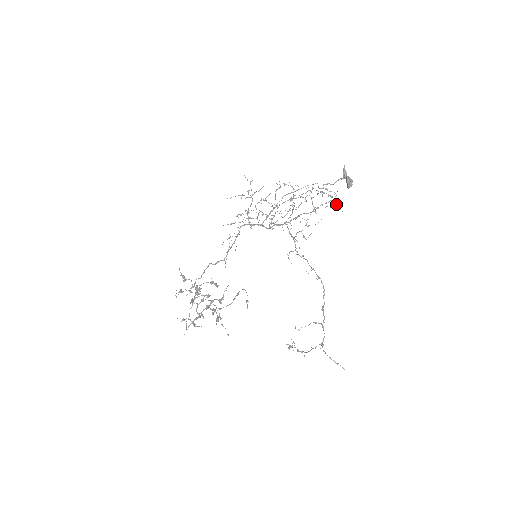
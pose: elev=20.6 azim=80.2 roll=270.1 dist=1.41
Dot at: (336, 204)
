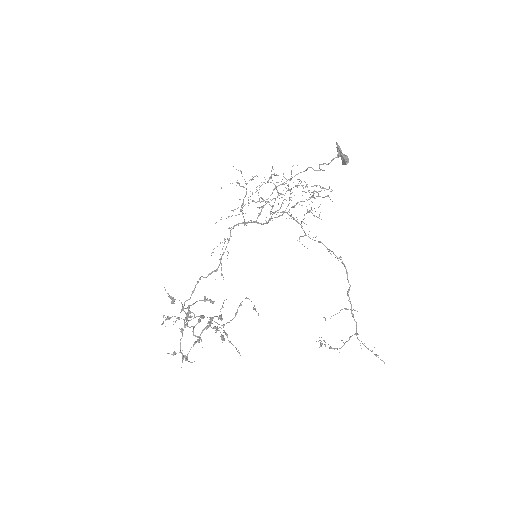
Dot at: (330, 191)
